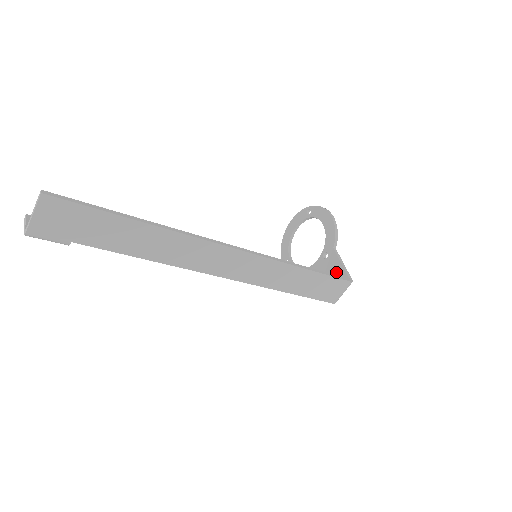
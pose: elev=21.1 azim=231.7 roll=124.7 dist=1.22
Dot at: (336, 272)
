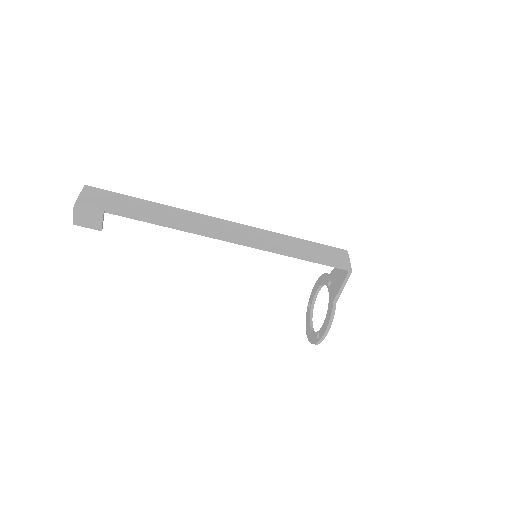
Dot at: (338, 269)
